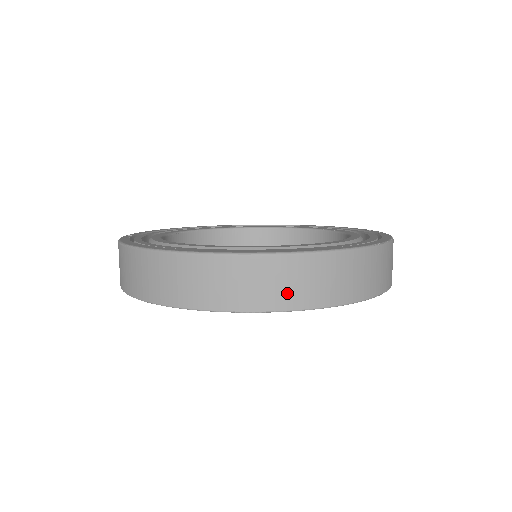
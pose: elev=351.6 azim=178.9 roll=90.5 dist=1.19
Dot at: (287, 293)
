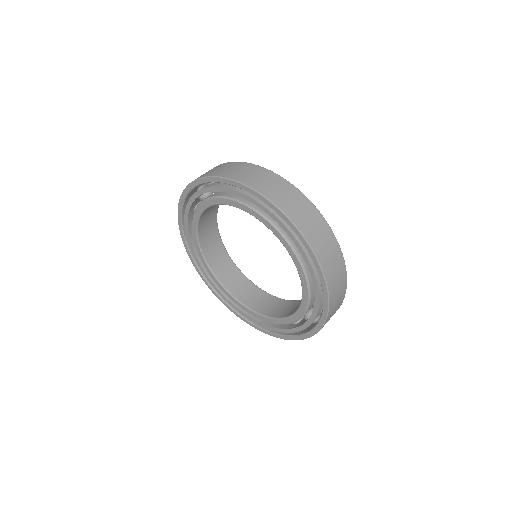
Dot at: (294, 210)
